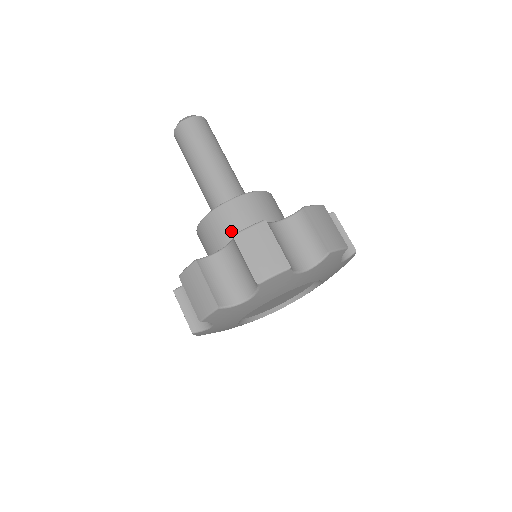
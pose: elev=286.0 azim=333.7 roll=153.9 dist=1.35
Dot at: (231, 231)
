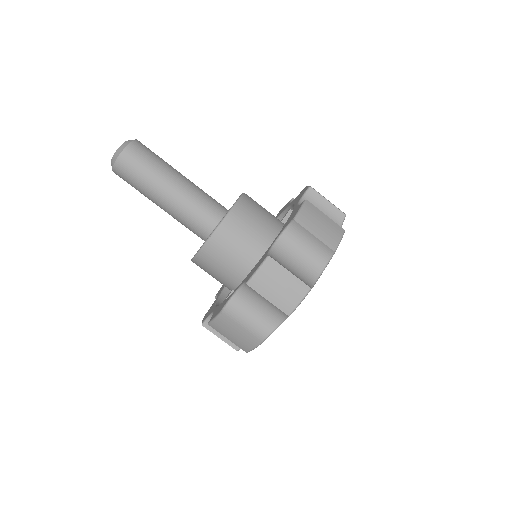
Dot at: (215, 277)
